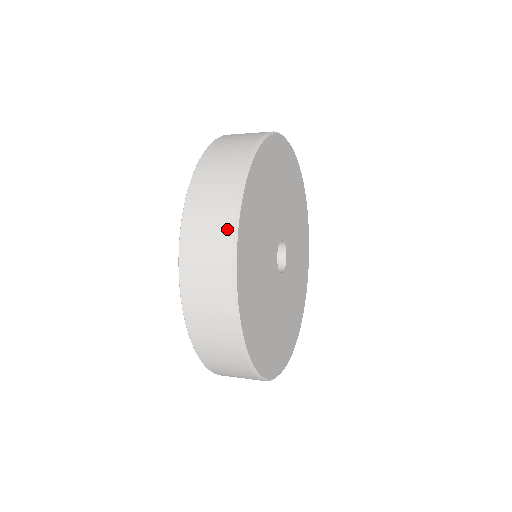
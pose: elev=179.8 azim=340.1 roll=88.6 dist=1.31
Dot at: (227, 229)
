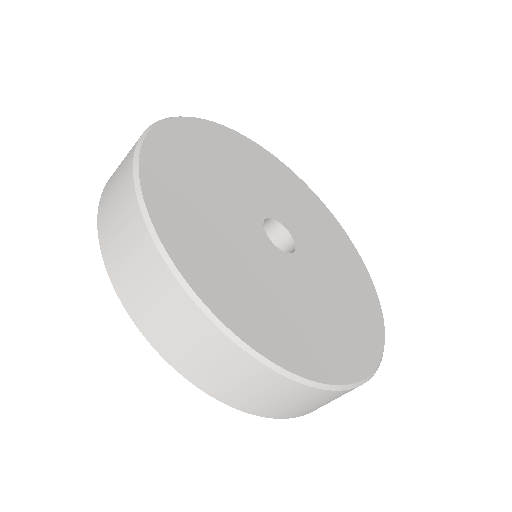
Dot at: (298, 389)
